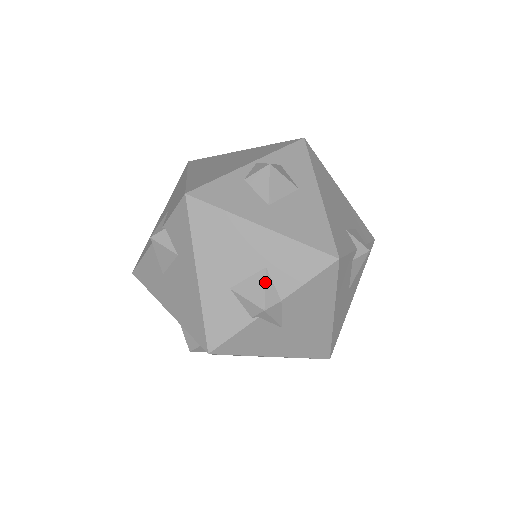
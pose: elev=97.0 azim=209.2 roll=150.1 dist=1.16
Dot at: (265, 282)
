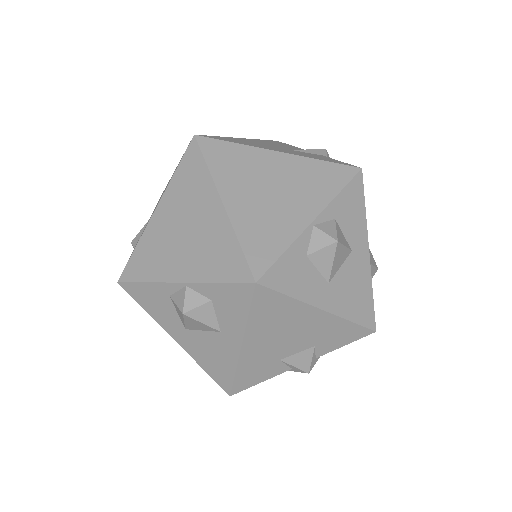
Dot at: occluded
